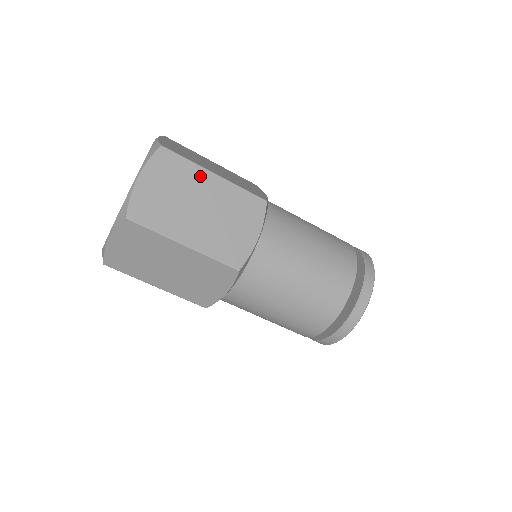
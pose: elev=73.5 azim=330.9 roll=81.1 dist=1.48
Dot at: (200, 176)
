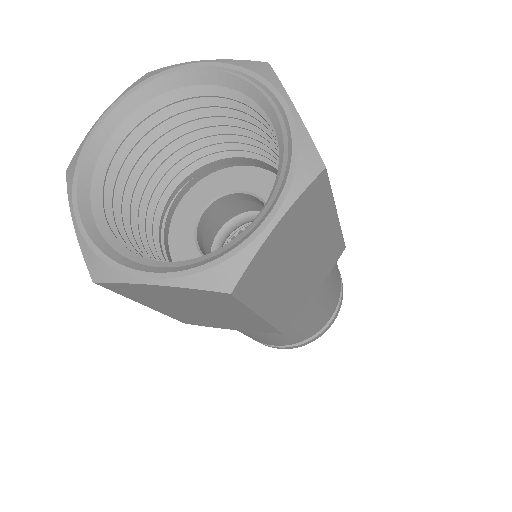
Dot at: (326, 218)
